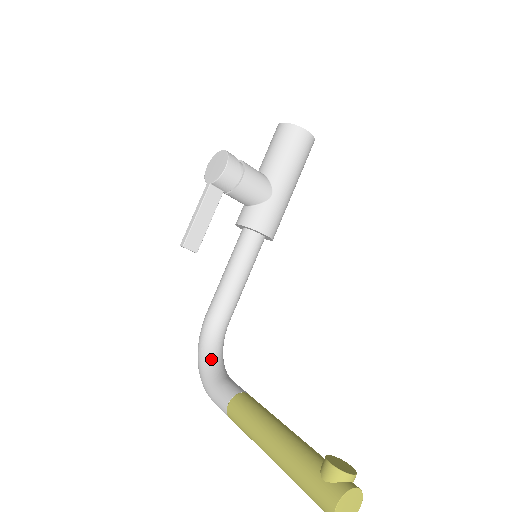
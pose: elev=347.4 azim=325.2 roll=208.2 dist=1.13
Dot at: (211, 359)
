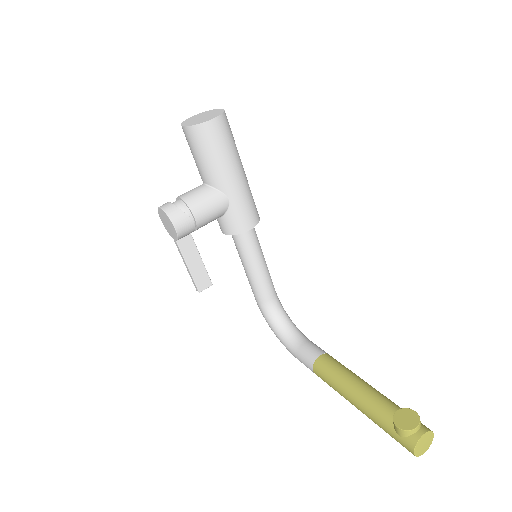
Dot at: (282, 332)
